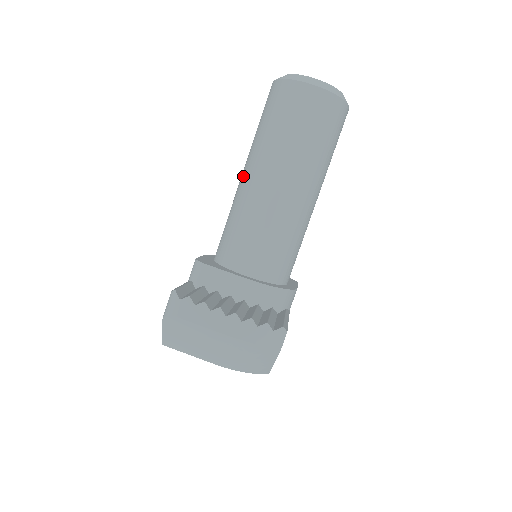
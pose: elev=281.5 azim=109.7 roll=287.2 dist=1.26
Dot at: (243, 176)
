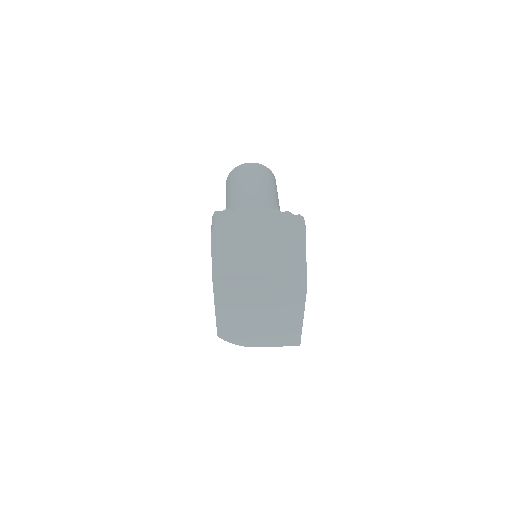
Dot at: occluded
